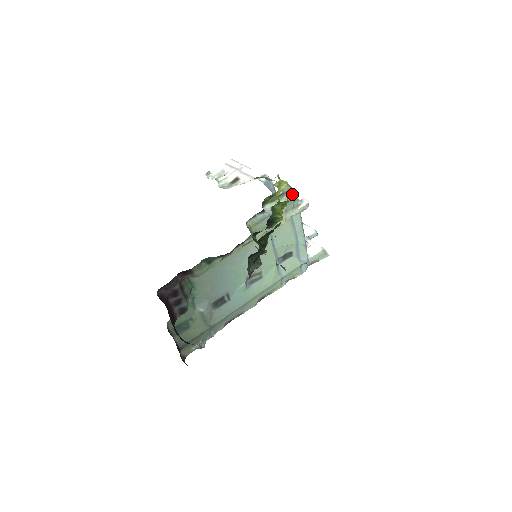
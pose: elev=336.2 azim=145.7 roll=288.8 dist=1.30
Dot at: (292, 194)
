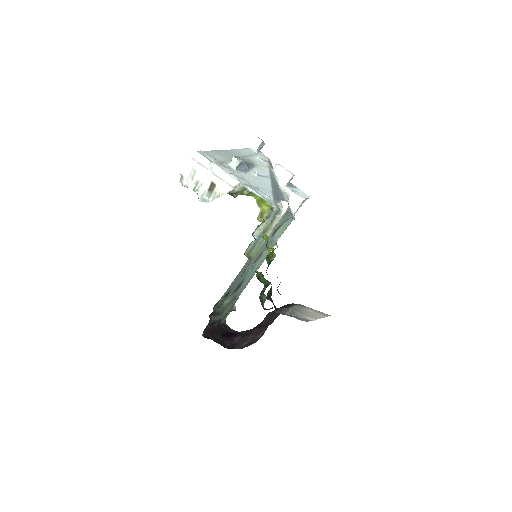
Dot at: (274, 212)
